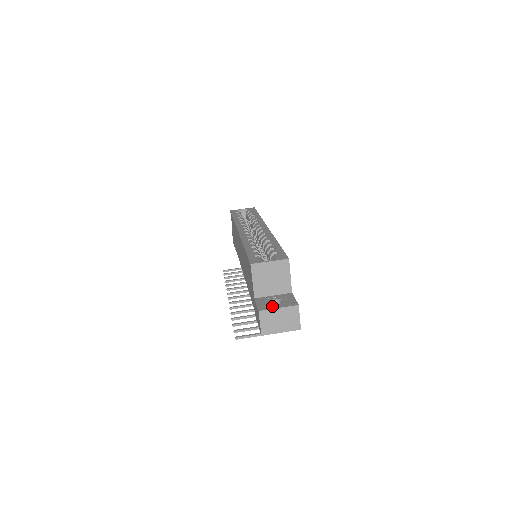
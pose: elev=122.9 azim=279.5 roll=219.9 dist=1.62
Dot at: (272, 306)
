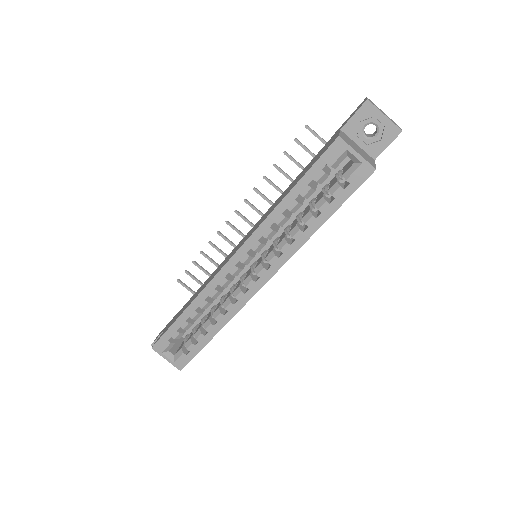
Dot at: occluded
